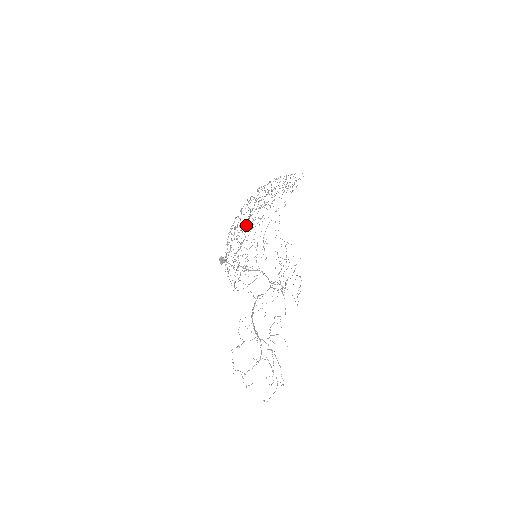
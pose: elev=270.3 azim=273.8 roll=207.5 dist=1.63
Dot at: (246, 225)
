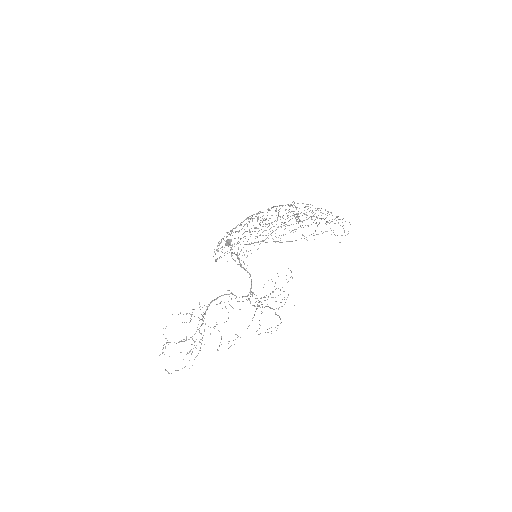
Dot at: occluded
